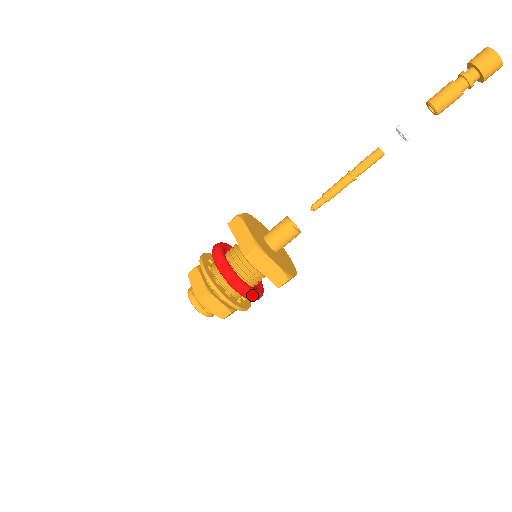
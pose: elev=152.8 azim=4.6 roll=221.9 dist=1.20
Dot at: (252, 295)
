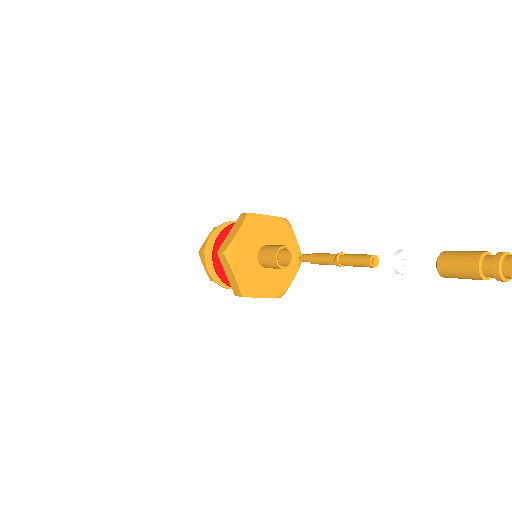
Dot at: (226, 282)
